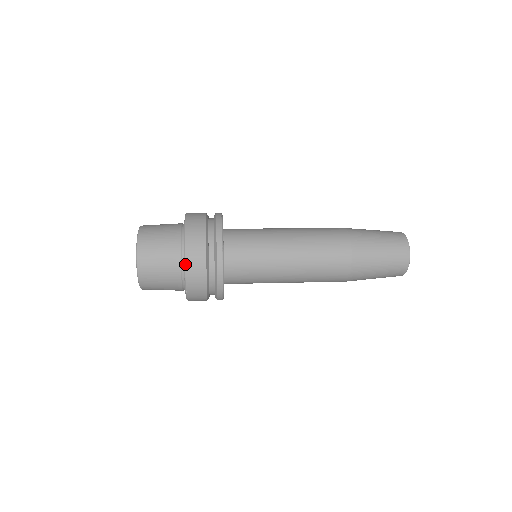
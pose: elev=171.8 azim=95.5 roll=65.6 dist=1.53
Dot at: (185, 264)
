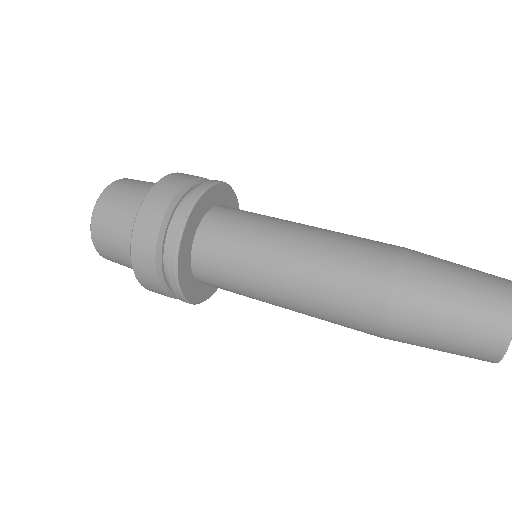
Dot at: occluded
